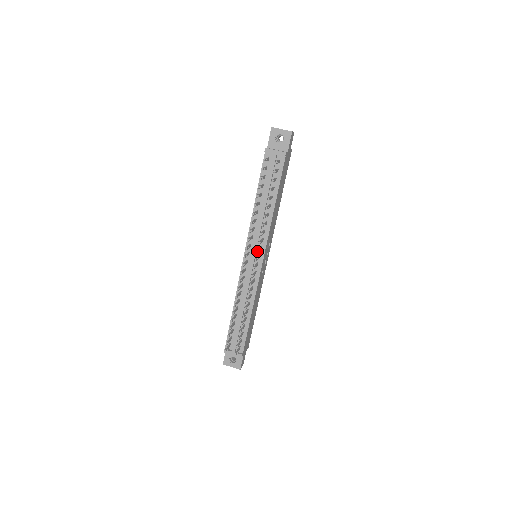
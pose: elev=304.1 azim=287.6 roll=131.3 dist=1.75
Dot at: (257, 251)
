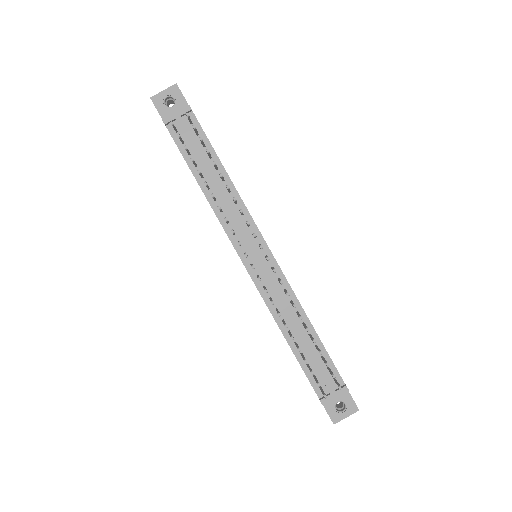
Dot at: (254, 234)
